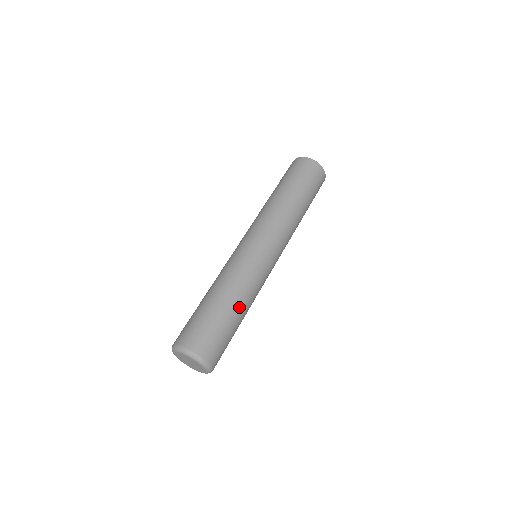
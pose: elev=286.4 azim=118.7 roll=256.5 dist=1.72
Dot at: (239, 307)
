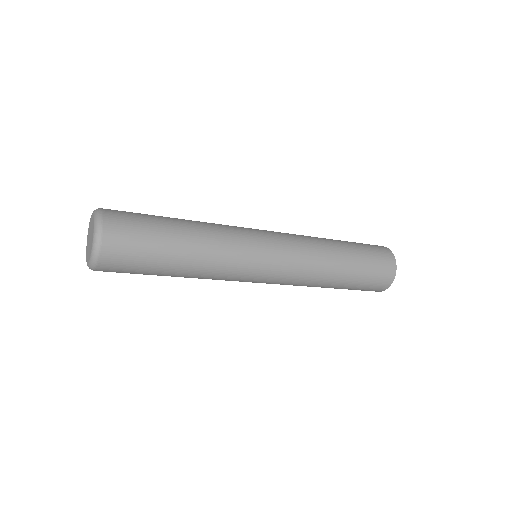
Dot at: (188, 232)
